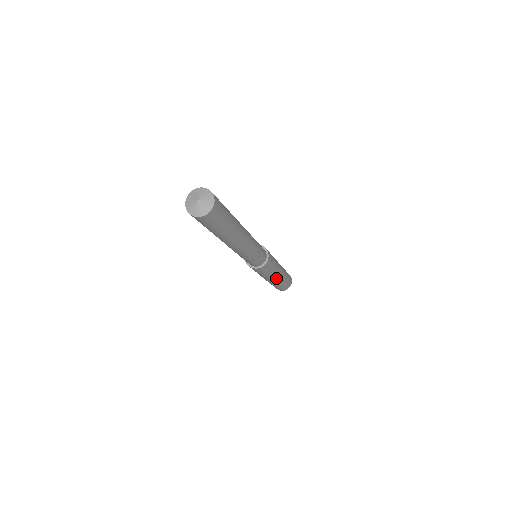
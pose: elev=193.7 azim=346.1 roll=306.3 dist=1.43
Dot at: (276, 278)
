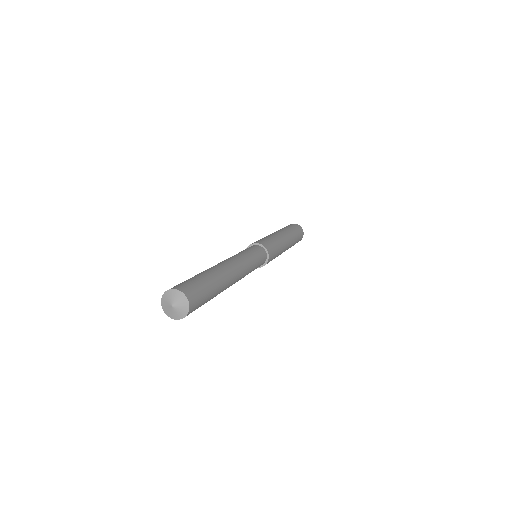
Dot at: occluded
